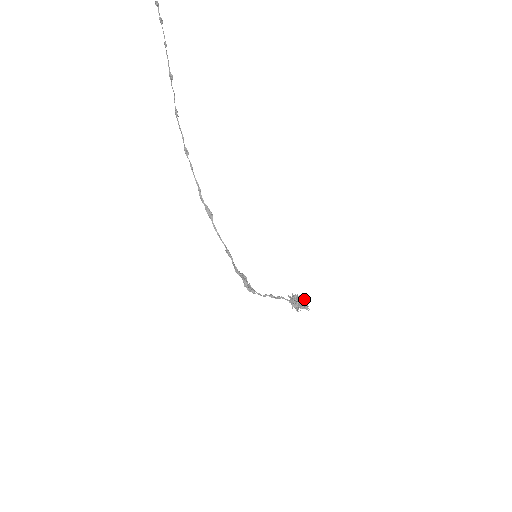
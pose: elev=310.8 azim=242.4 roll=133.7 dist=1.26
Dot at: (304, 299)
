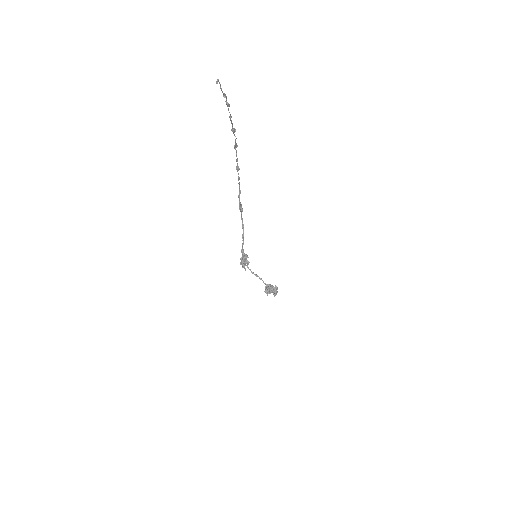
Dot at: (274, 292)
